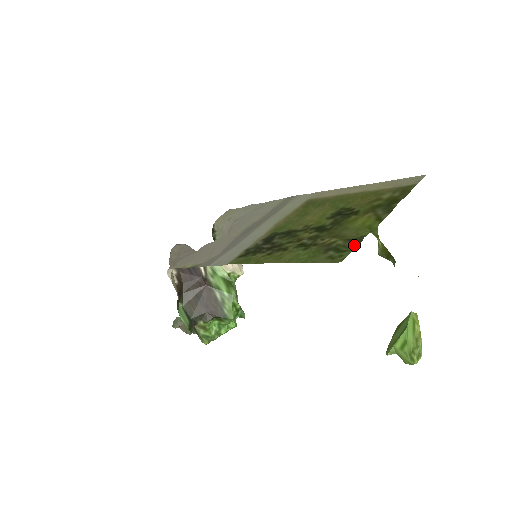
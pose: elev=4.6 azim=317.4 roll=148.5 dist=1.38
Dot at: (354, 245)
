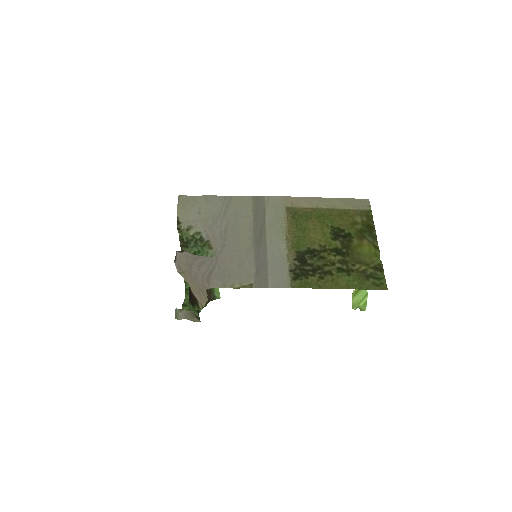
Dot at: (381, 273)
